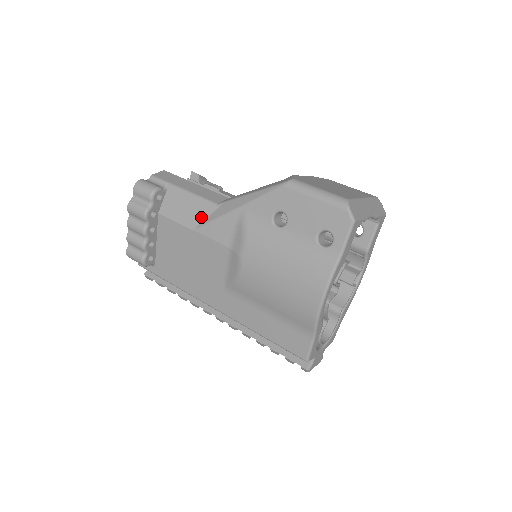
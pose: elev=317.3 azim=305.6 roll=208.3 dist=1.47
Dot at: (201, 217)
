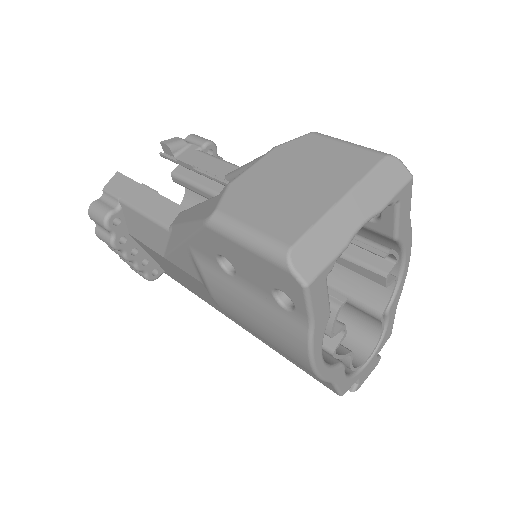
Dot at: (162, 243)
